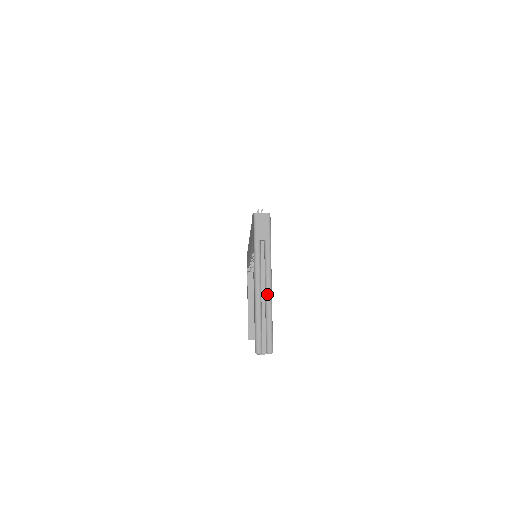
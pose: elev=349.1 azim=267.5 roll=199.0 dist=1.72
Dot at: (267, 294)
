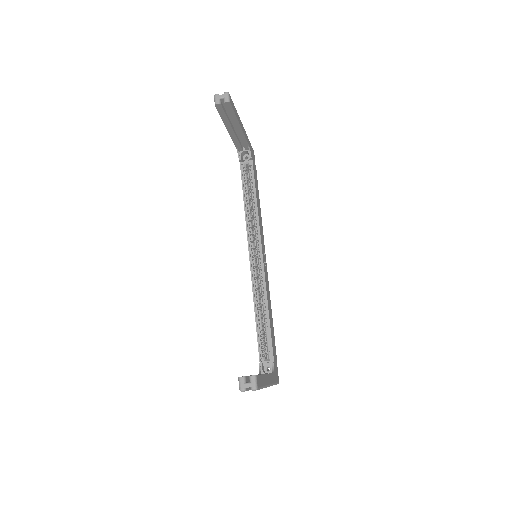
Dot at: occluded
